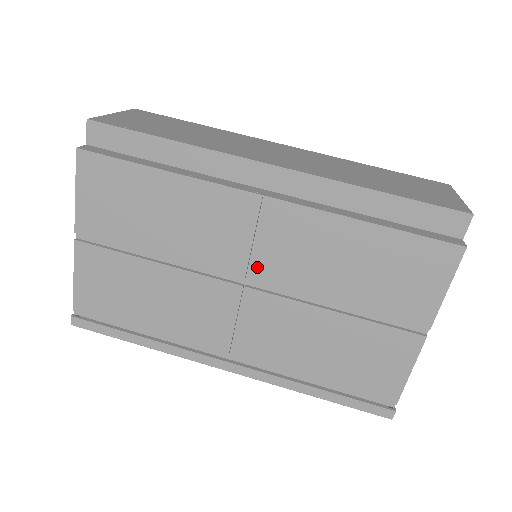
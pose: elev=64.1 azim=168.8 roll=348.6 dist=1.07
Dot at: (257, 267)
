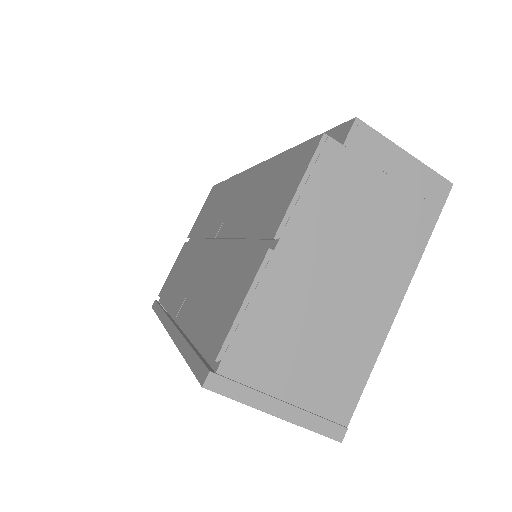
Dot at: (224, 224)
